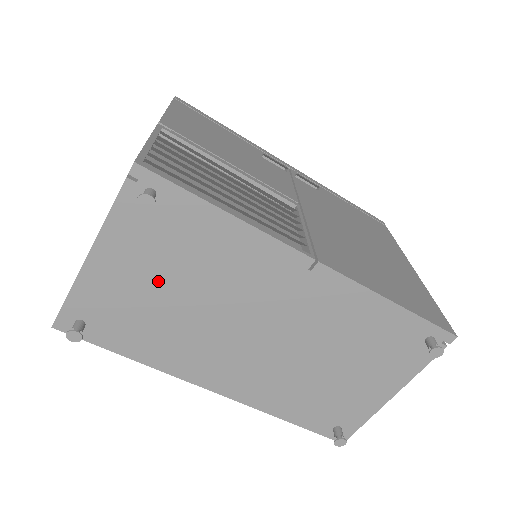
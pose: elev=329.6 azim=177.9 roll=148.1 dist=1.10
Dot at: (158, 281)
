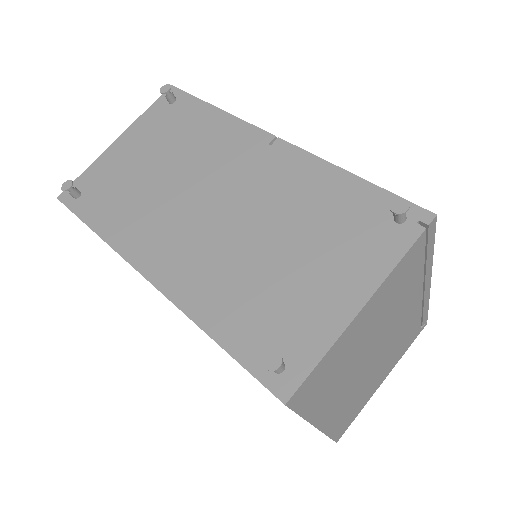
Dot at: (150, 158)
